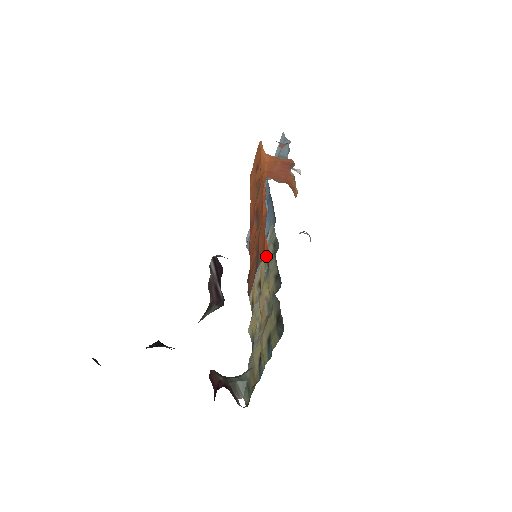
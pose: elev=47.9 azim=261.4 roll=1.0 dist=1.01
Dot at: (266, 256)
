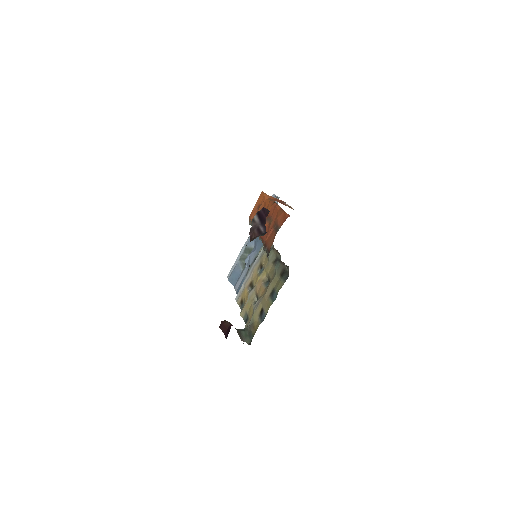
Dot at: occluded
